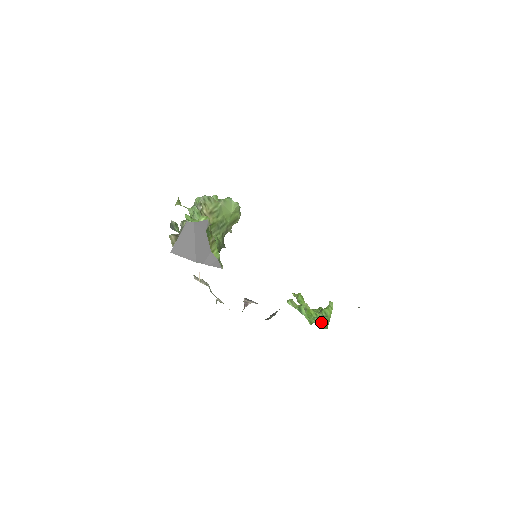
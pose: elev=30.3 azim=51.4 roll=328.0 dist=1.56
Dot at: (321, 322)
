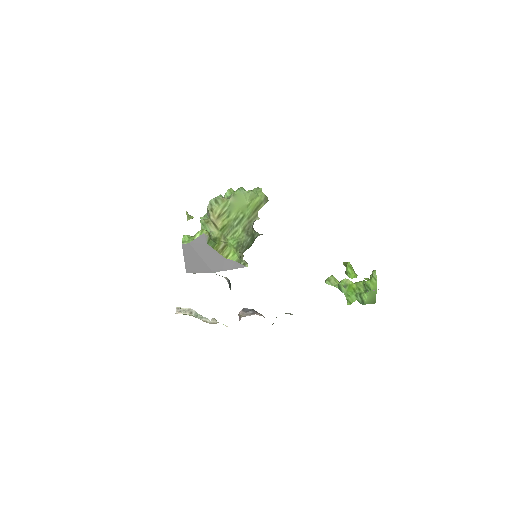
Dot at: (363, 298)
